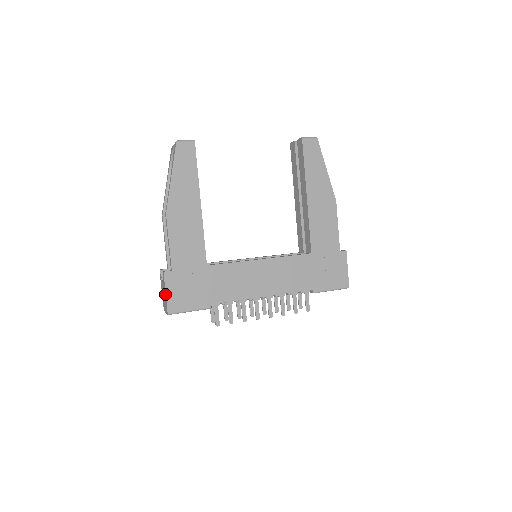
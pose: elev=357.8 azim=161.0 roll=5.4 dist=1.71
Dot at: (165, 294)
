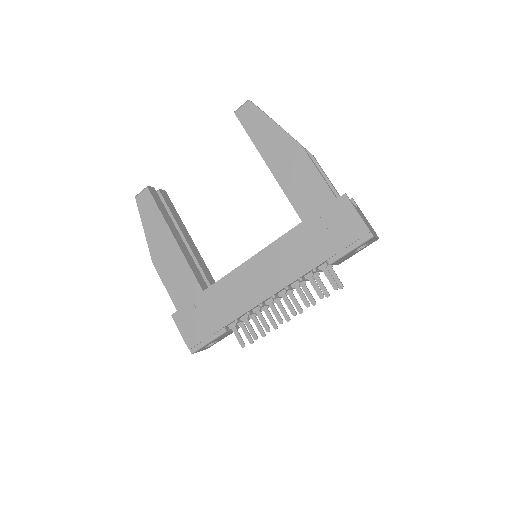
Dot at: (182, 335)
